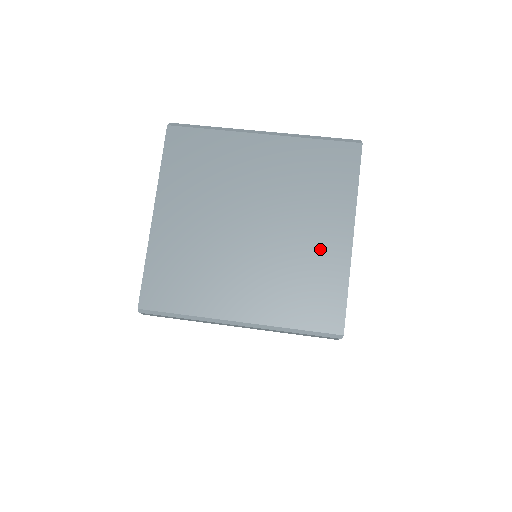
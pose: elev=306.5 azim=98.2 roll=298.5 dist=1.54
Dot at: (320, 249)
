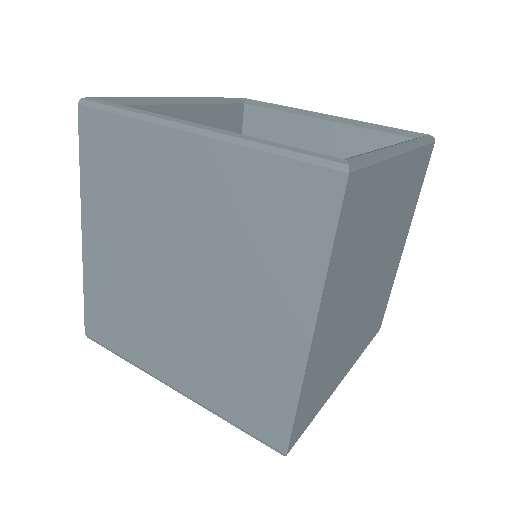
Dot at: (264, 337)
